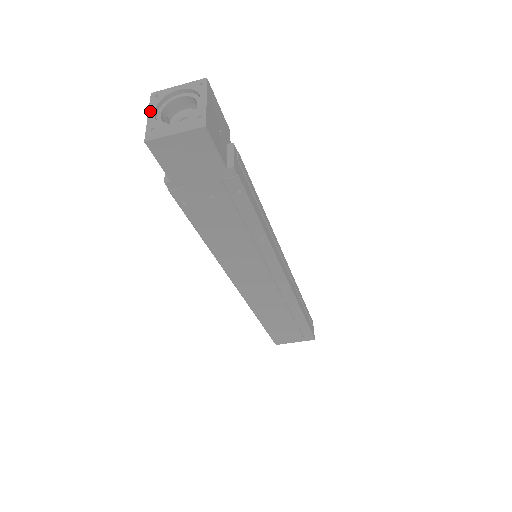
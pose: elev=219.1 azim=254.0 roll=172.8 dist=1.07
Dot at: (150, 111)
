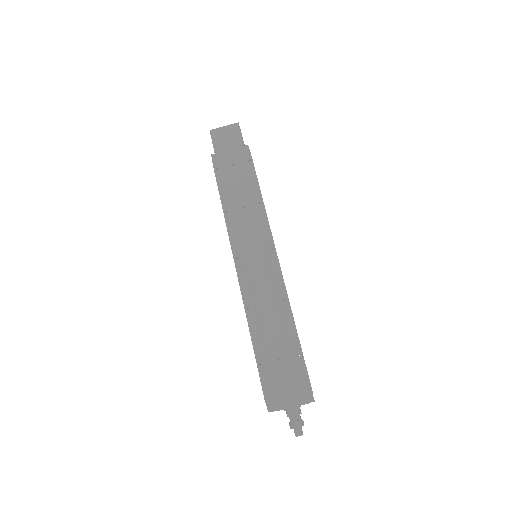
Dot at: occluded
